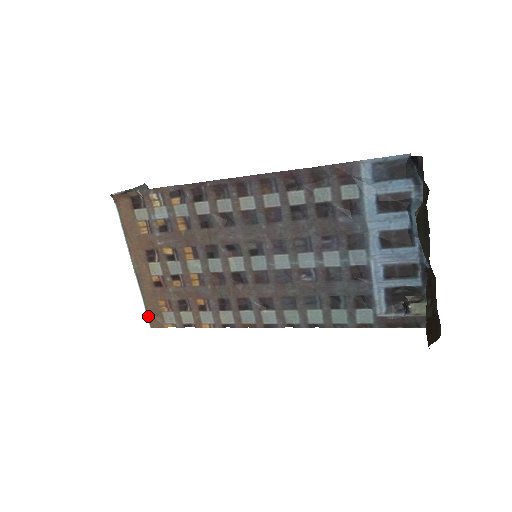
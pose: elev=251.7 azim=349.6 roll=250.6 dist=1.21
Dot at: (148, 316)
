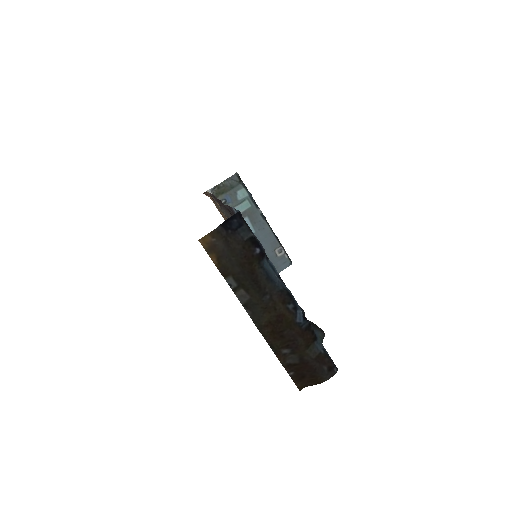
Dot at: occluded
